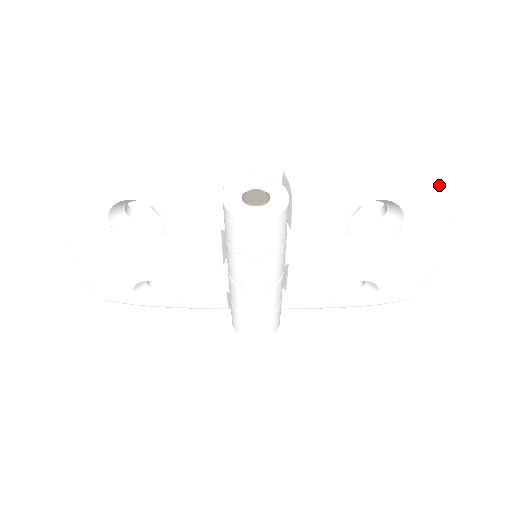
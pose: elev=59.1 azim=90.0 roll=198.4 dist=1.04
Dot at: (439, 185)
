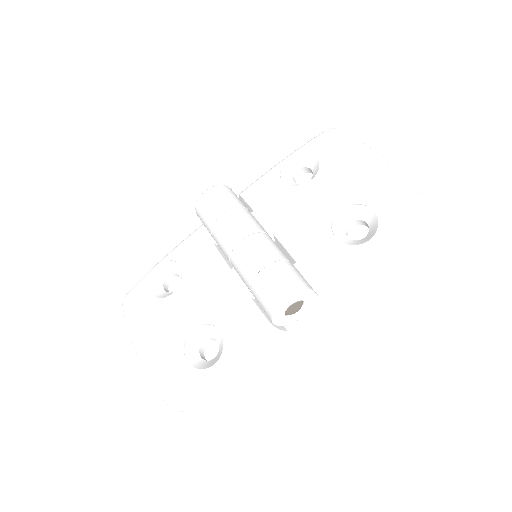
Dot at: (318, 136)
